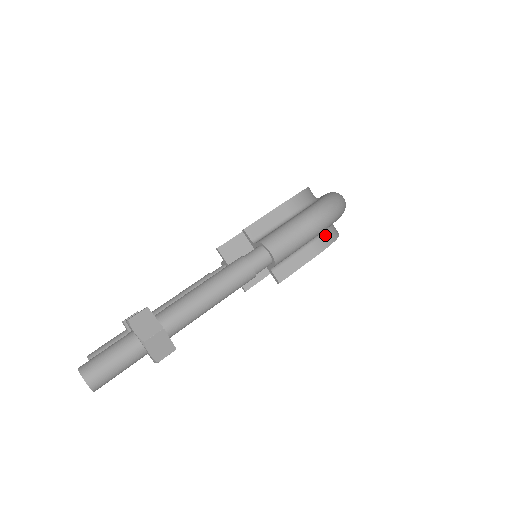
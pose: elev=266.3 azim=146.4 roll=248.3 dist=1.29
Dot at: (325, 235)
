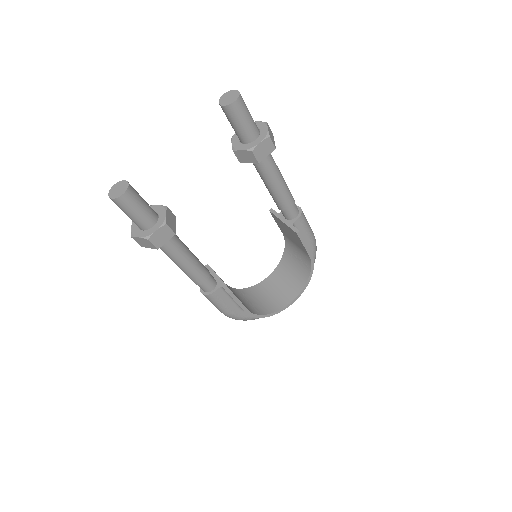
Dot at: occluded
